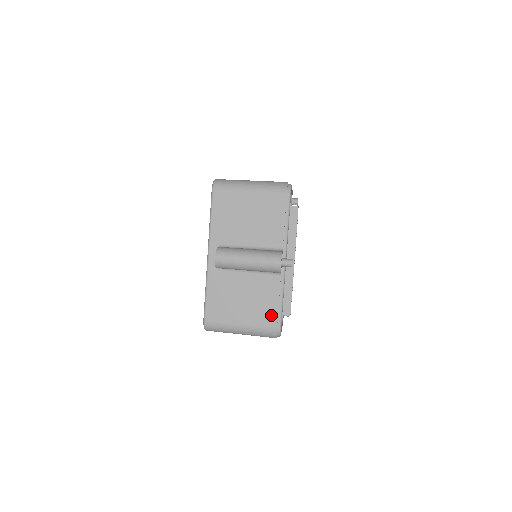
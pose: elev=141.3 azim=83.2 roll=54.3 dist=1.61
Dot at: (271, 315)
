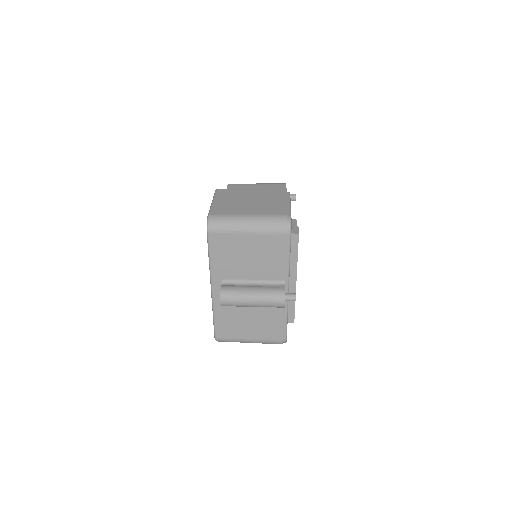
Dot at: (277, 332)
